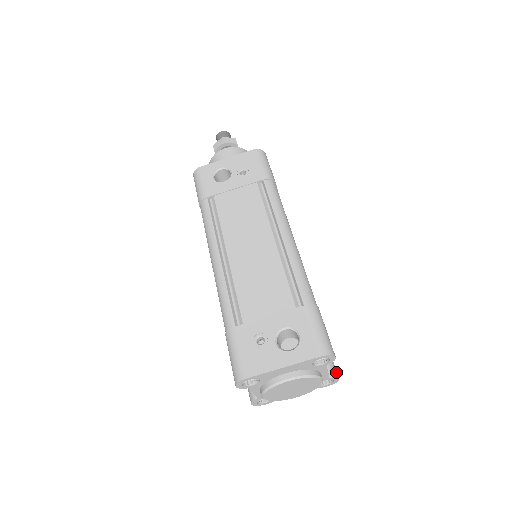
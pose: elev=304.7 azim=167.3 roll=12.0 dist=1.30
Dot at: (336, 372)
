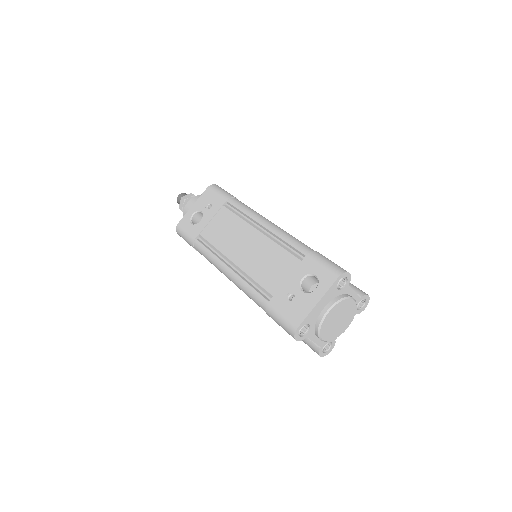
Dot at: (363, 292)
